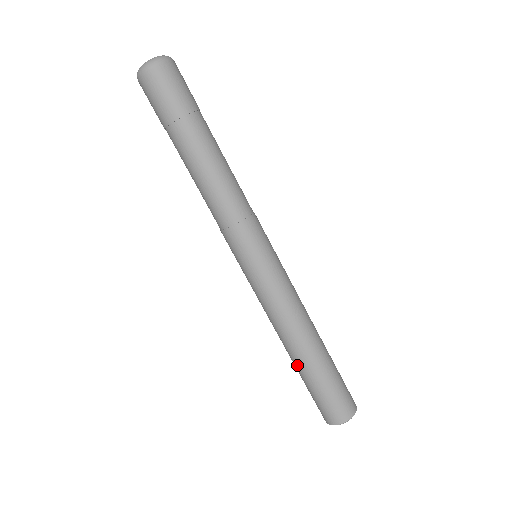
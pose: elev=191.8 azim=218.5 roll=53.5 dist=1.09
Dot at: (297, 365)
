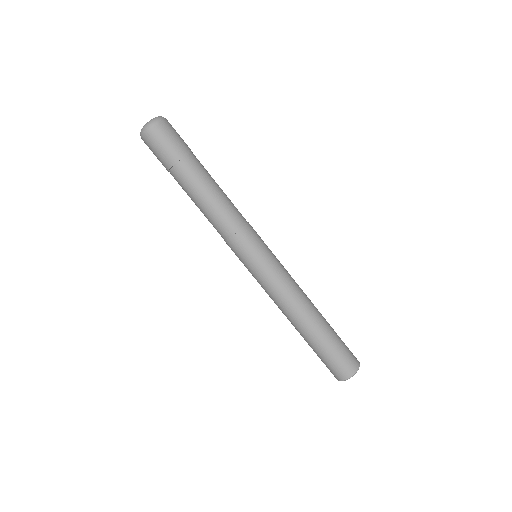
Dot at: occluded
